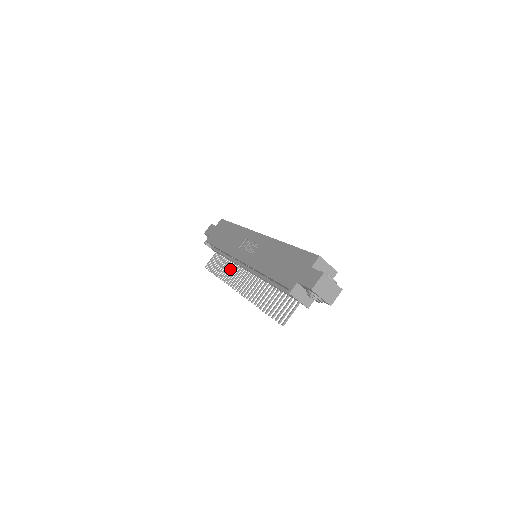
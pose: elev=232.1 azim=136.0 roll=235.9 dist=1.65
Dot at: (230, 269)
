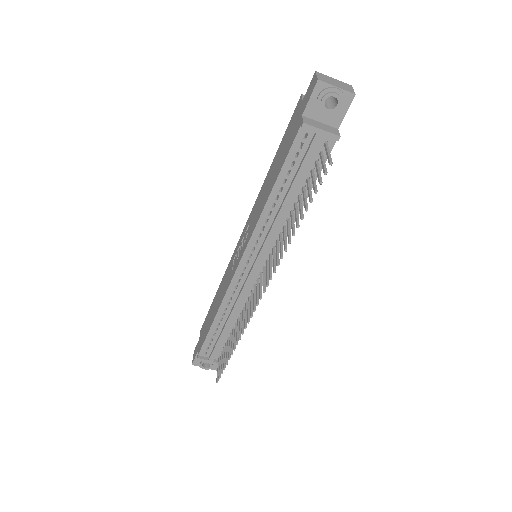
Dot at: (242, 318)
